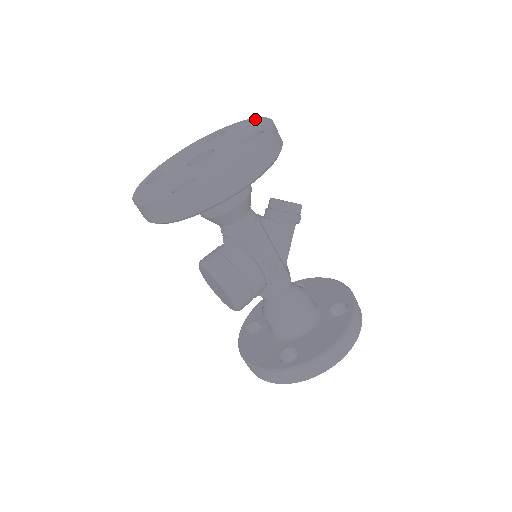
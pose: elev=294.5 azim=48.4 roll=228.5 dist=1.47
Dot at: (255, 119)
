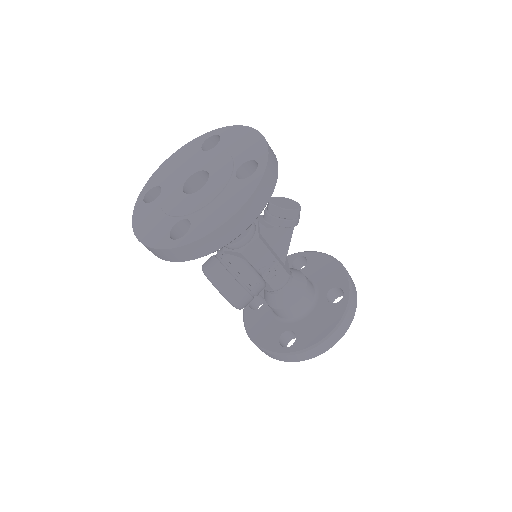
Dot at: (250, 131)
